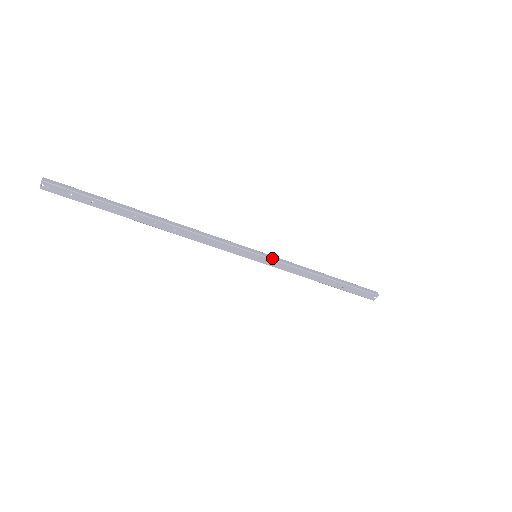
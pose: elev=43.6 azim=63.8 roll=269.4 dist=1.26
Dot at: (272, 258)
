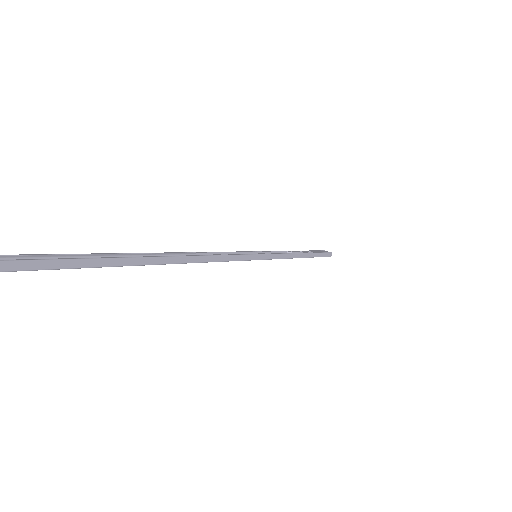
Dot at: (271, 258)
